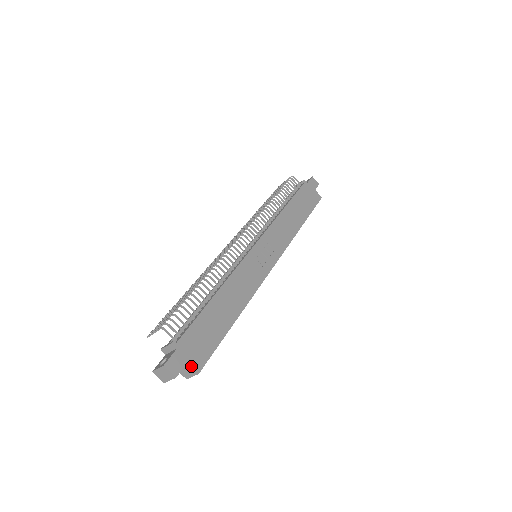
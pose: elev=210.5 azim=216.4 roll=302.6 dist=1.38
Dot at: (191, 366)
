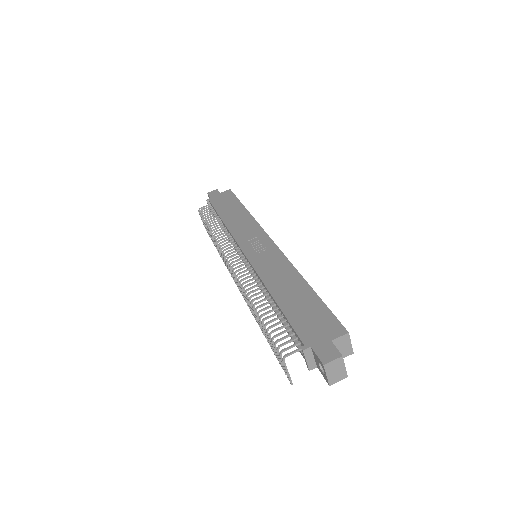
Dot at: (337, 338)
